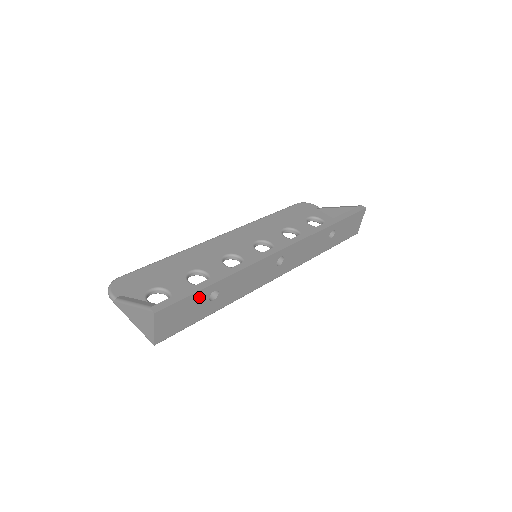
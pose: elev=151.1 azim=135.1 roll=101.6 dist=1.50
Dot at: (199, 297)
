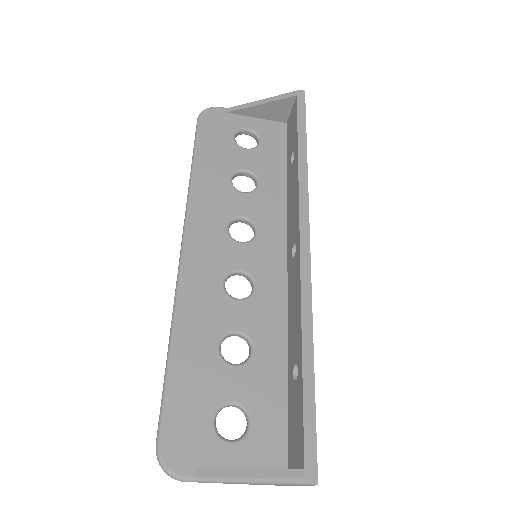
Dot at: occluded
